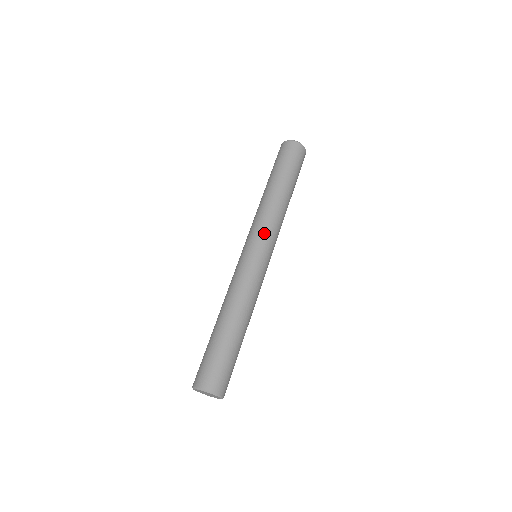
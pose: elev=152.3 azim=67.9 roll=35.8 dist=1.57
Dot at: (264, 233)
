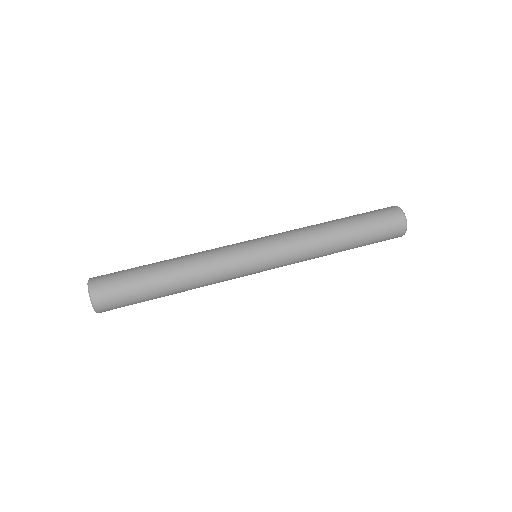
Dot at: (277, 238)
